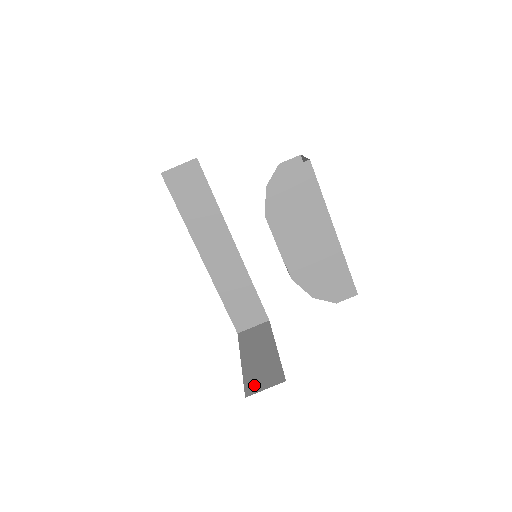
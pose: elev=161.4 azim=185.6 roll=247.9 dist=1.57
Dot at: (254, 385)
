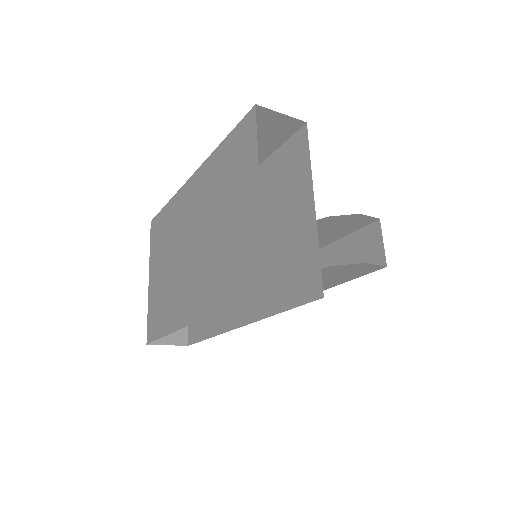
Dot at: occluded
